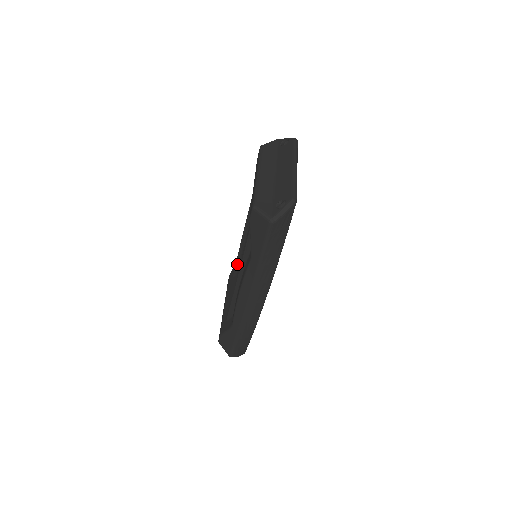
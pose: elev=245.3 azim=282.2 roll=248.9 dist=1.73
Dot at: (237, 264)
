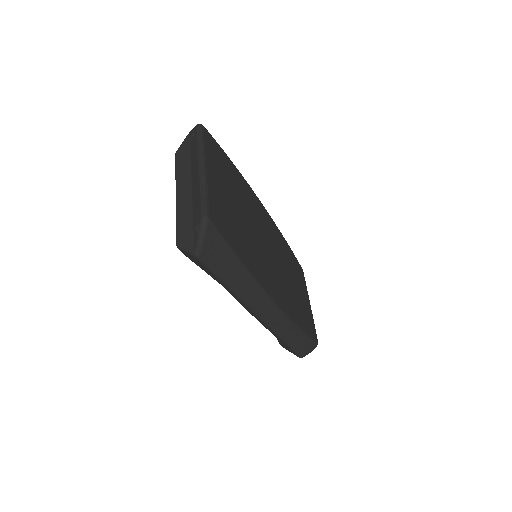
Dot at: occluded
